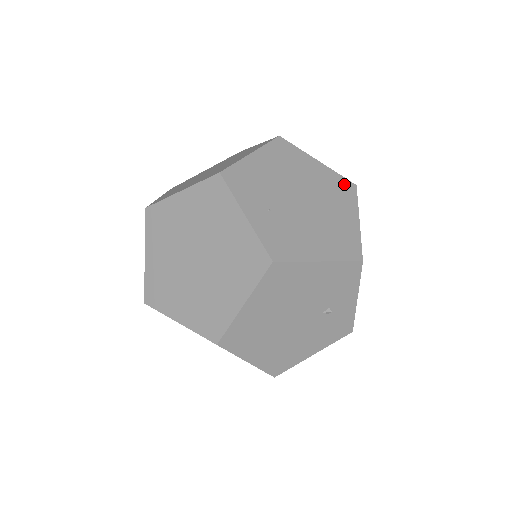
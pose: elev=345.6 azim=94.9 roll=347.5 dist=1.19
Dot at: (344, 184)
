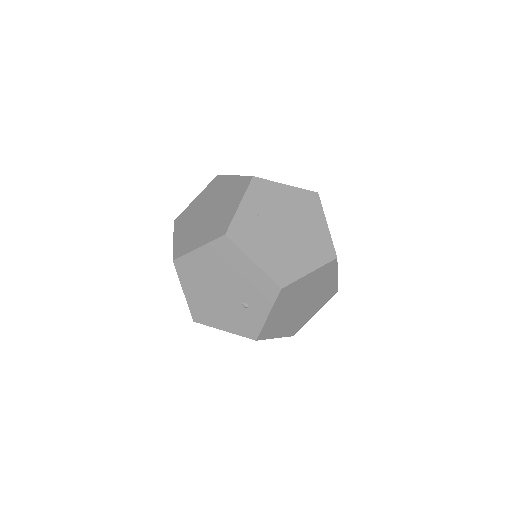
Dot at: (328, 249)
